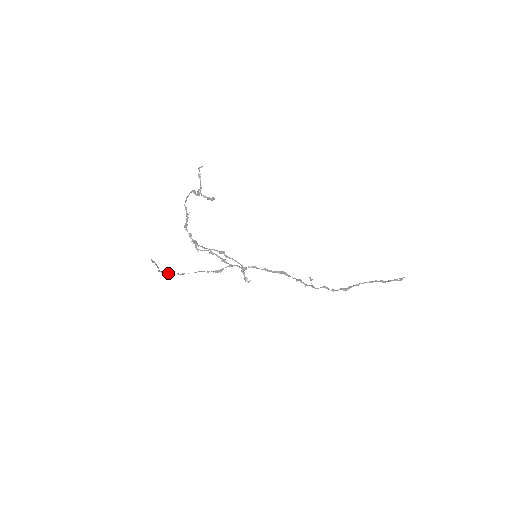
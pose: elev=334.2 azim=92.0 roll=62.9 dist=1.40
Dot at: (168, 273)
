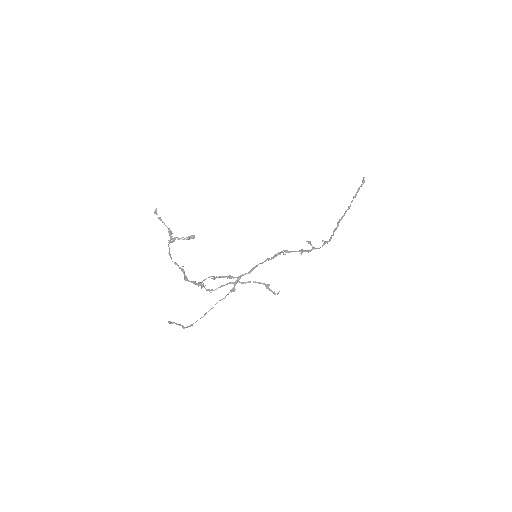
Dot at: occluded
